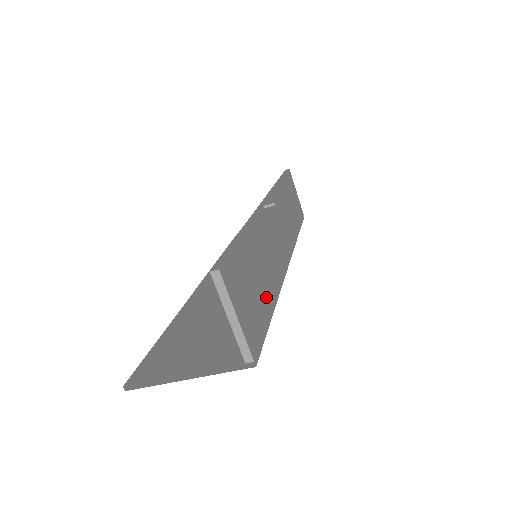
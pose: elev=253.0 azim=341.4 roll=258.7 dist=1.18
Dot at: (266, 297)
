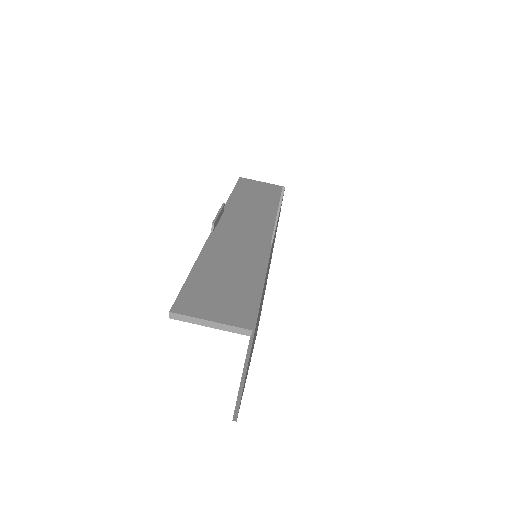
Dot at: (249, 282)
